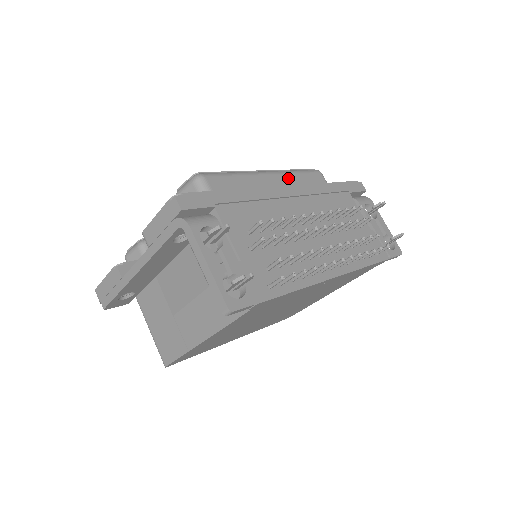
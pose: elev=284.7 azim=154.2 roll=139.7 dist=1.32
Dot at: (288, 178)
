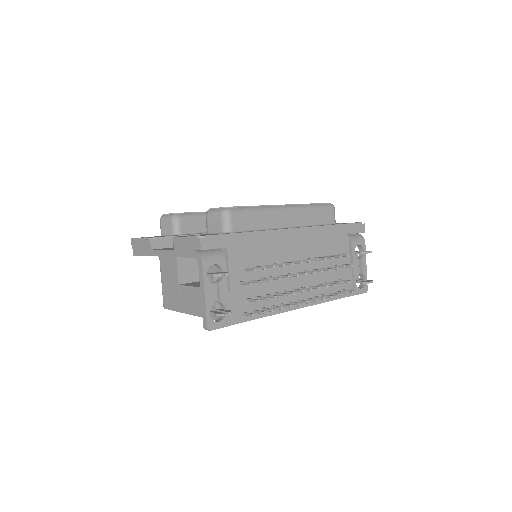
Dot at: (301, 214)
